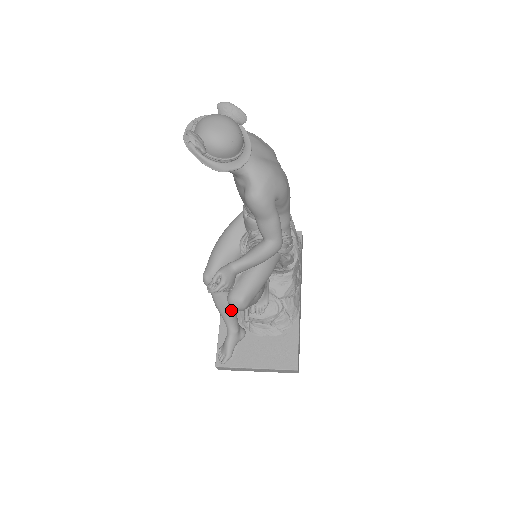
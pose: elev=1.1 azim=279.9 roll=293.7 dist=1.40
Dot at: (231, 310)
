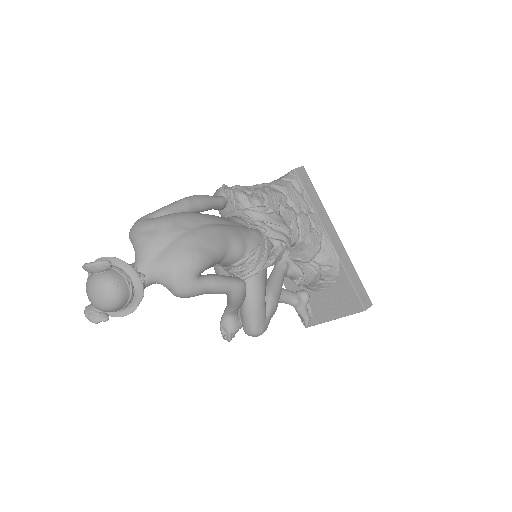
Dot at: occluded
